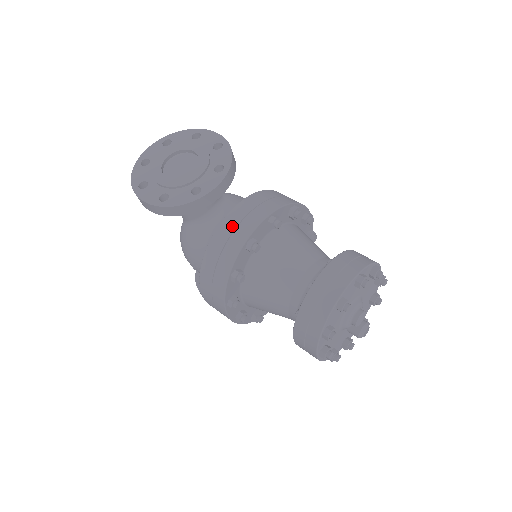
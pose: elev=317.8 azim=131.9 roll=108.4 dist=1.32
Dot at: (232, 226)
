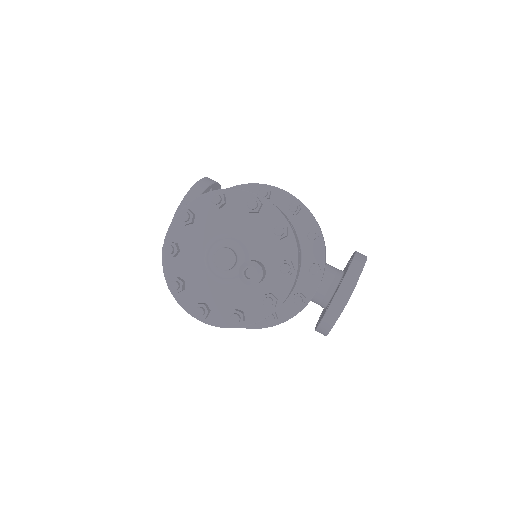
Dot at: occluded
